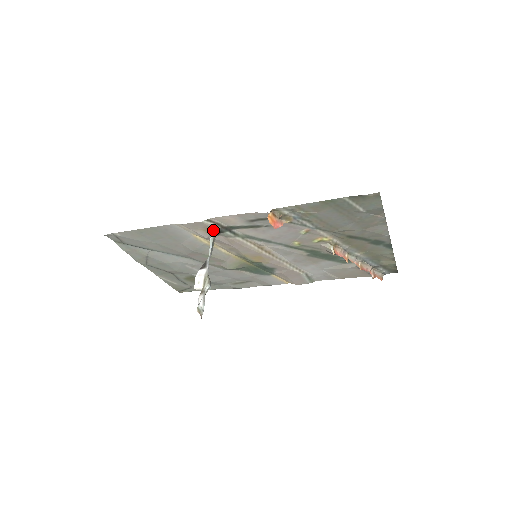
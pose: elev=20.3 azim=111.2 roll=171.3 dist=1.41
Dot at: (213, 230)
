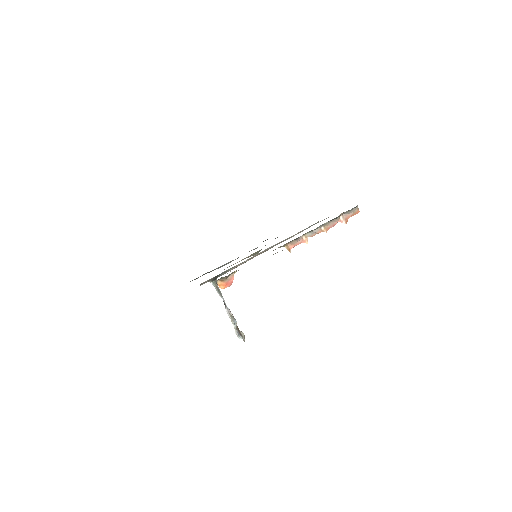
Dot at: (211, 282)
